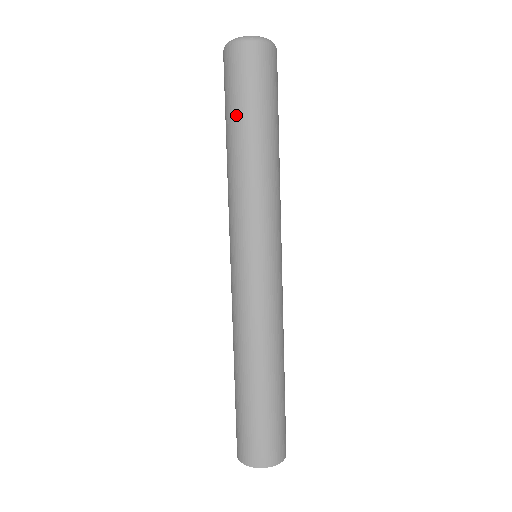
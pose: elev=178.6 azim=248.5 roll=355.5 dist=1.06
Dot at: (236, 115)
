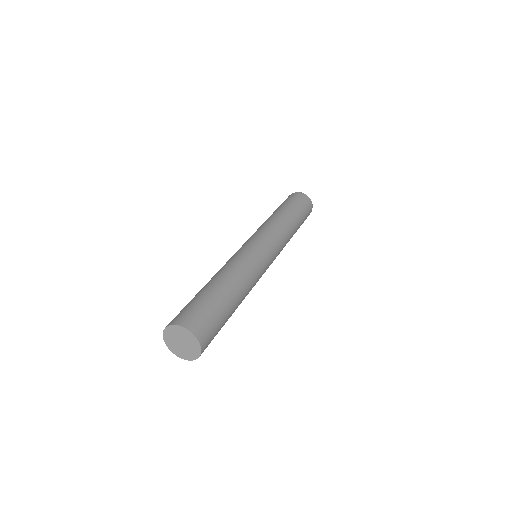
Dot at: (279, 207)
